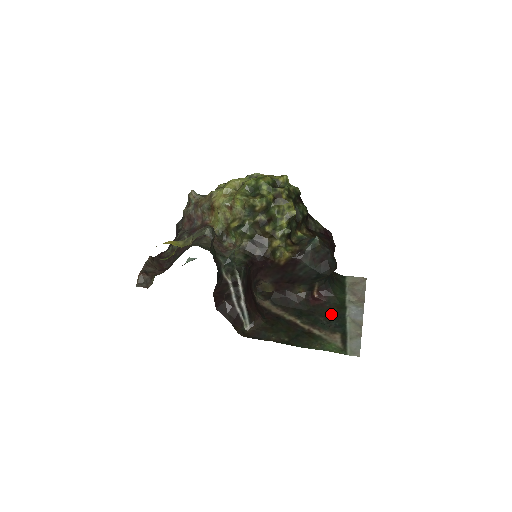
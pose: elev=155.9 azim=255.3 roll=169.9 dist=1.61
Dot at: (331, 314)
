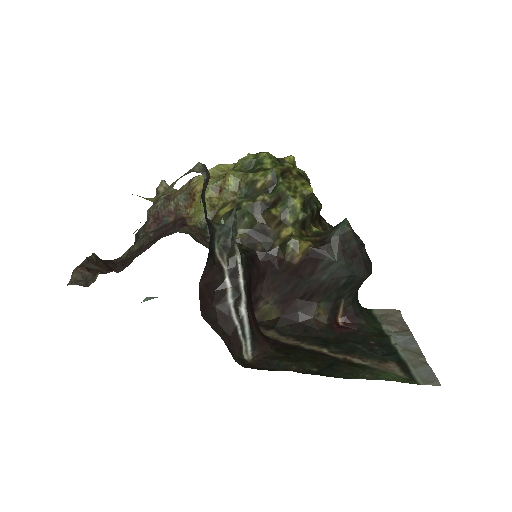
Dot at: (370, 342)
